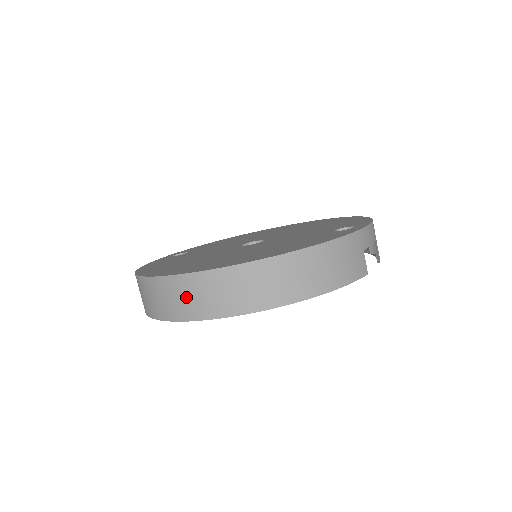
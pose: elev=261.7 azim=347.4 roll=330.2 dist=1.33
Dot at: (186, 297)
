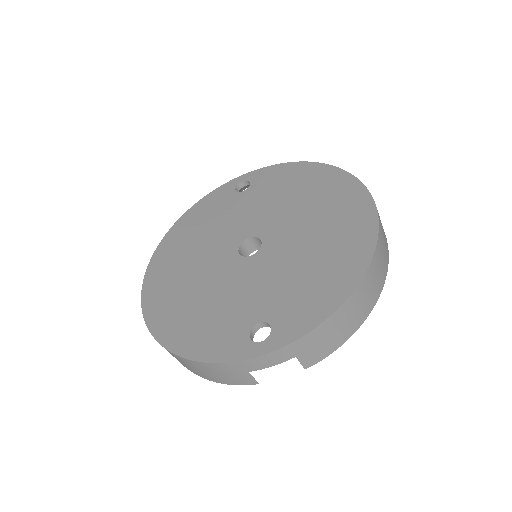
Dot at: occluded
